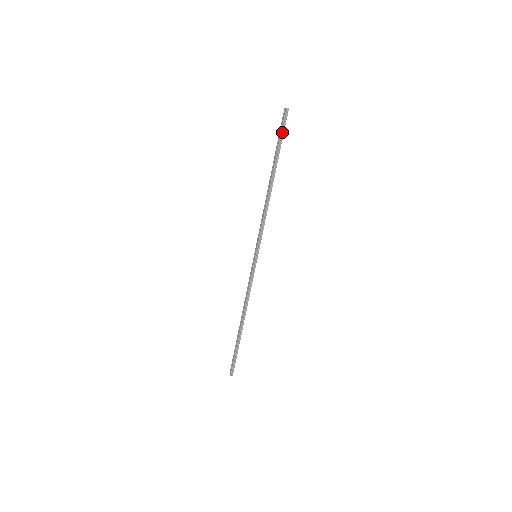
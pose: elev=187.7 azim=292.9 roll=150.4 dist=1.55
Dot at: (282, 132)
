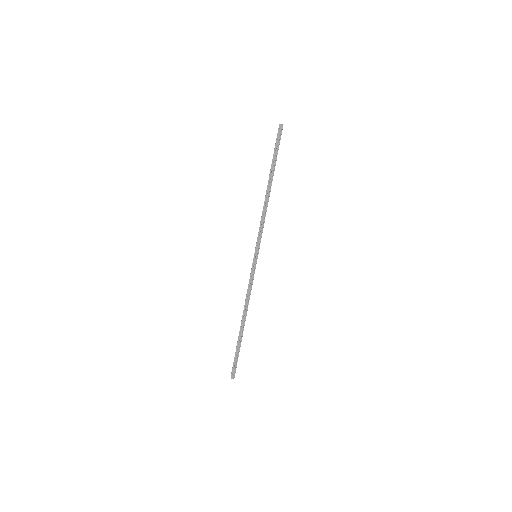
Dot at: (278, 144)
